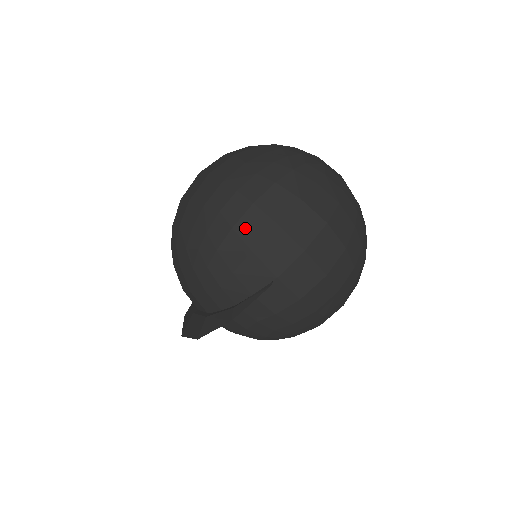
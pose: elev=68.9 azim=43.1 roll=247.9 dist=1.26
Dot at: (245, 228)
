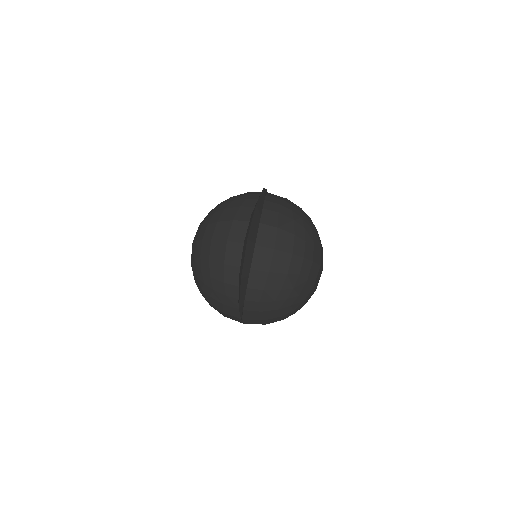
Dot at: occluded
